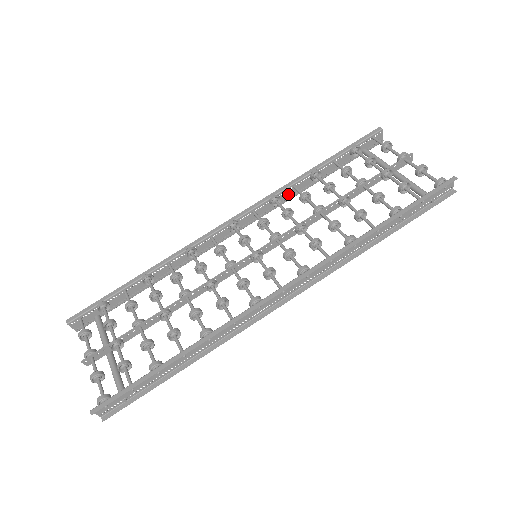
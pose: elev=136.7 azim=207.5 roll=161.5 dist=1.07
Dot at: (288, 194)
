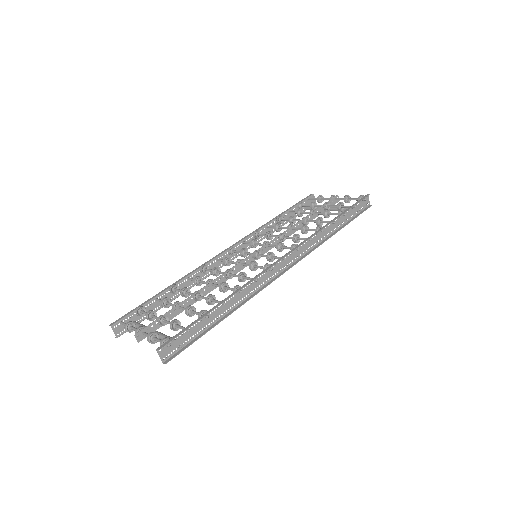
Dot at: (264, 232)
